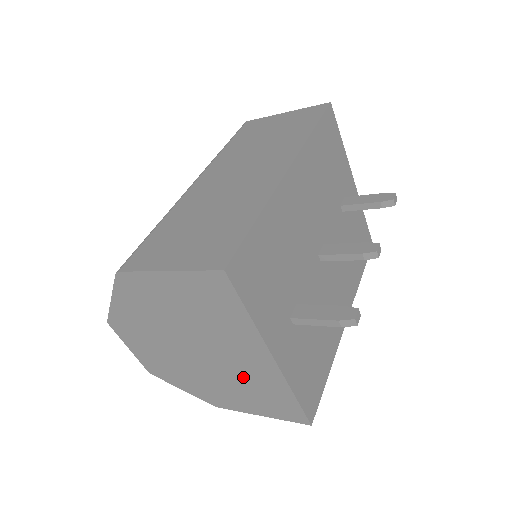
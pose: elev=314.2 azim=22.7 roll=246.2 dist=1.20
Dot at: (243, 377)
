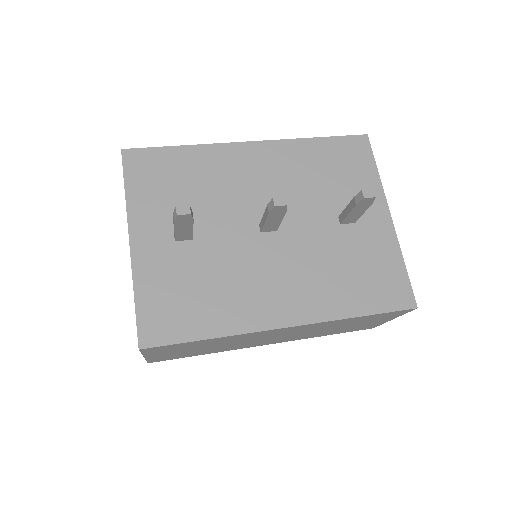
Dot at: occluded
